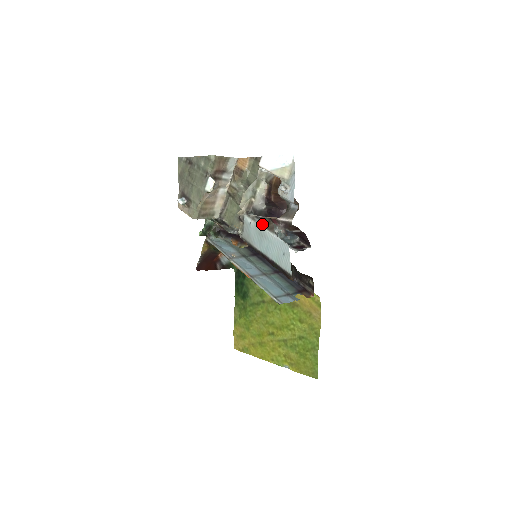
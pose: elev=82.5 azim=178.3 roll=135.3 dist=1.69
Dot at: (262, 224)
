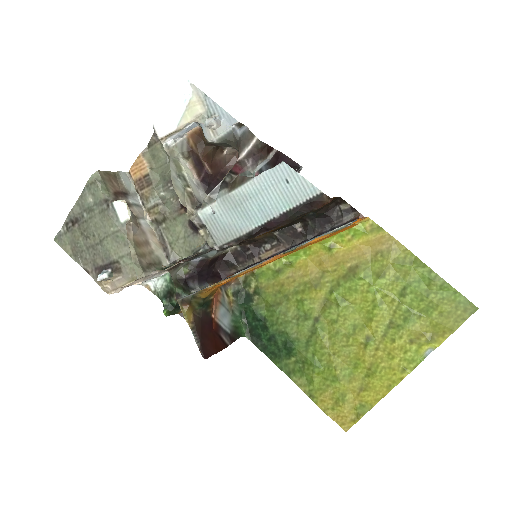
Dot at: (227, 191)
